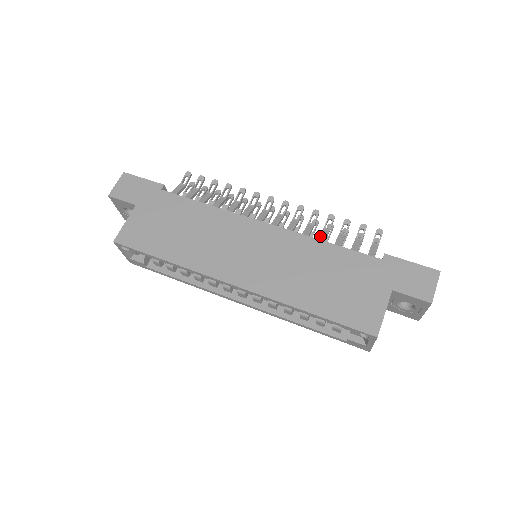
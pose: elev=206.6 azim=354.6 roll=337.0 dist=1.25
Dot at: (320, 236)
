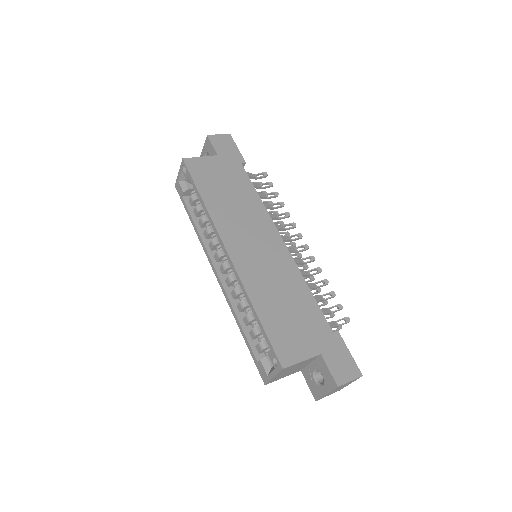
Dot at: (308, 283)
